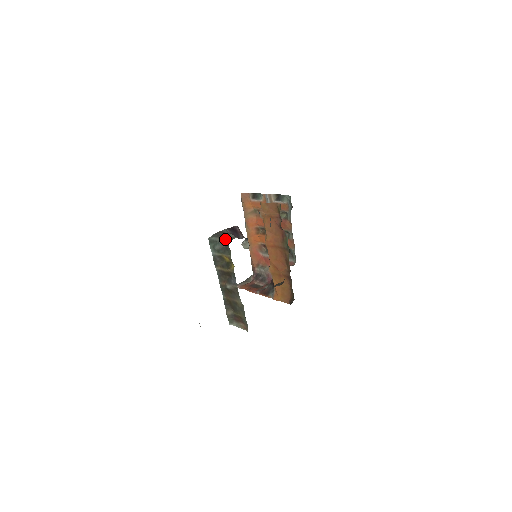
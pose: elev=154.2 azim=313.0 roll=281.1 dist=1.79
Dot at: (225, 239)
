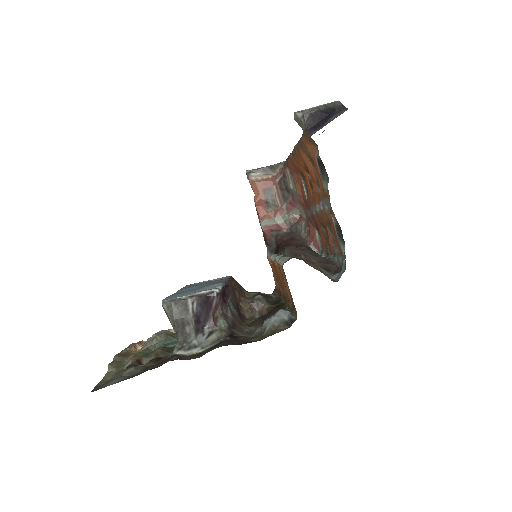
Dot at: (178, 331)
